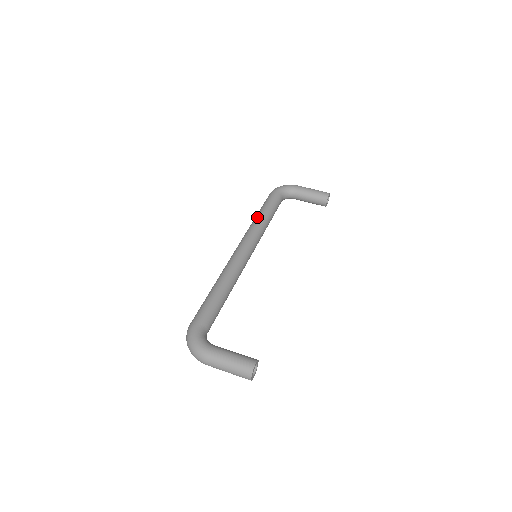
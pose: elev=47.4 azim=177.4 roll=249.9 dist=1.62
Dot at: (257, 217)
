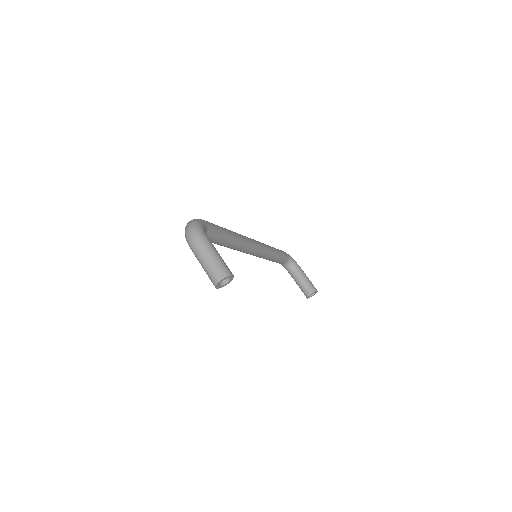
Dot at: occluded
